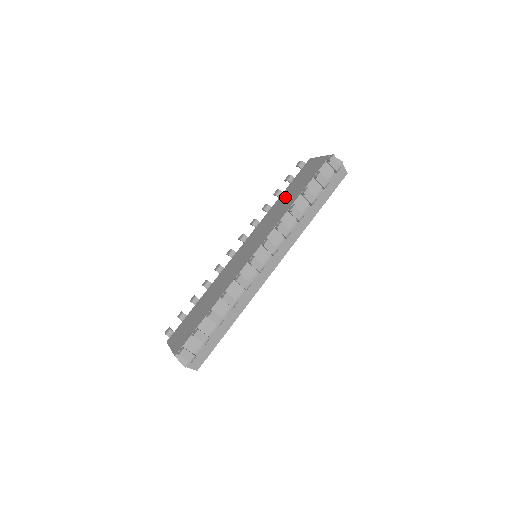
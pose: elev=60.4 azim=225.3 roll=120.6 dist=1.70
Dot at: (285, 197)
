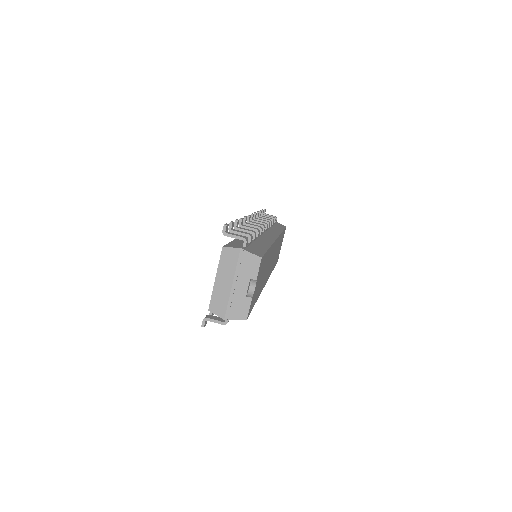
Dot at: occluded
